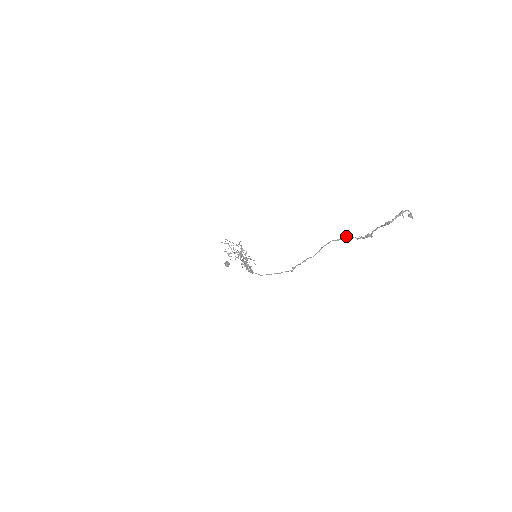
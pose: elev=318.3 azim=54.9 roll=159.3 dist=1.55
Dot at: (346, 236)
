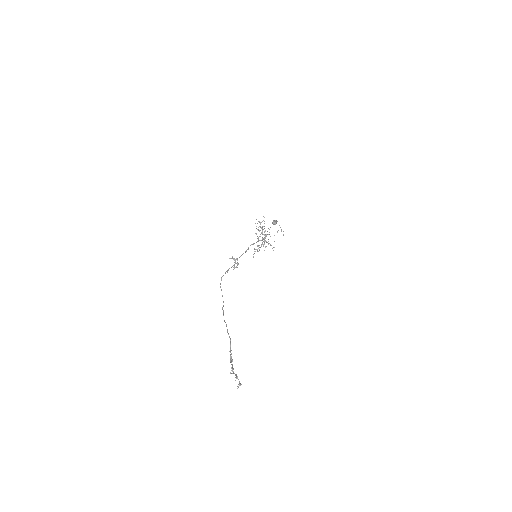
Dot at: (230, 340)
